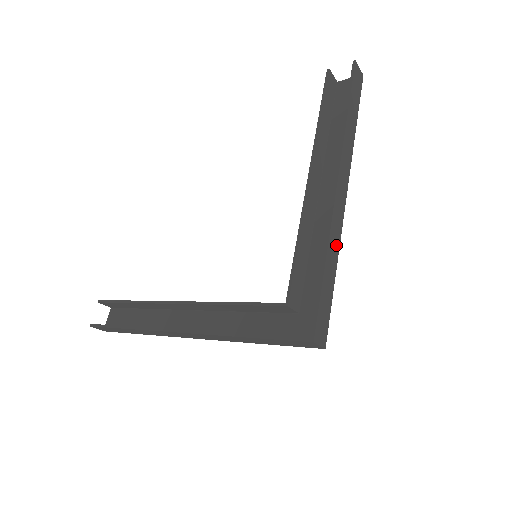
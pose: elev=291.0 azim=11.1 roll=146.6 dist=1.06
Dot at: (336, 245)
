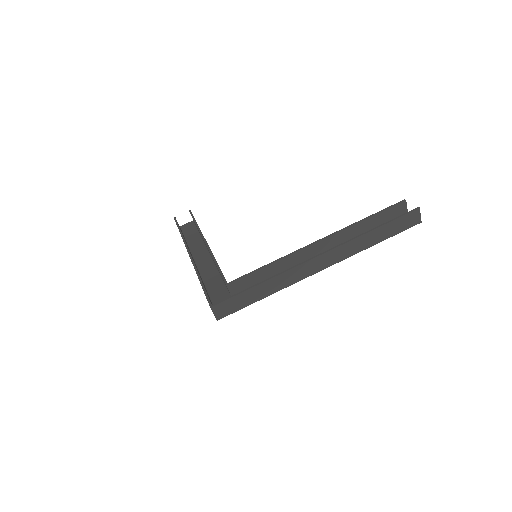
Dot at: (282, 284)
